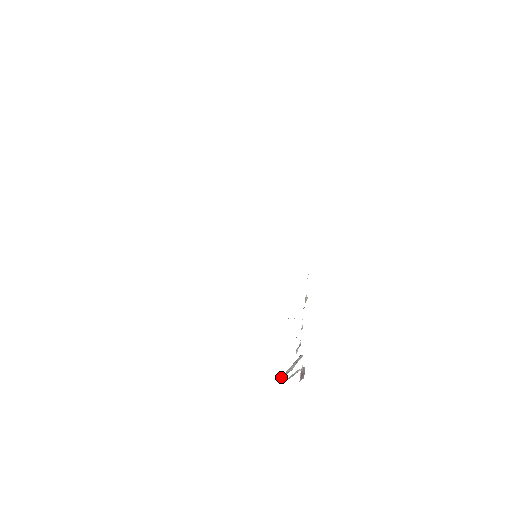
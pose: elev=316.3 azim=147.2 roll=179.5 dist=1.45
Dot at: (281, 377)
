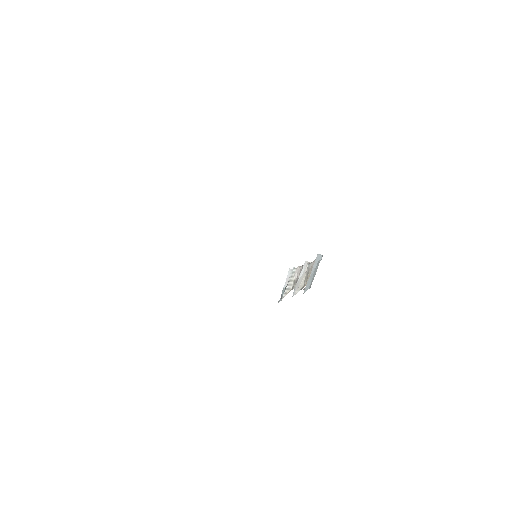
Dot at: (283, 294)
